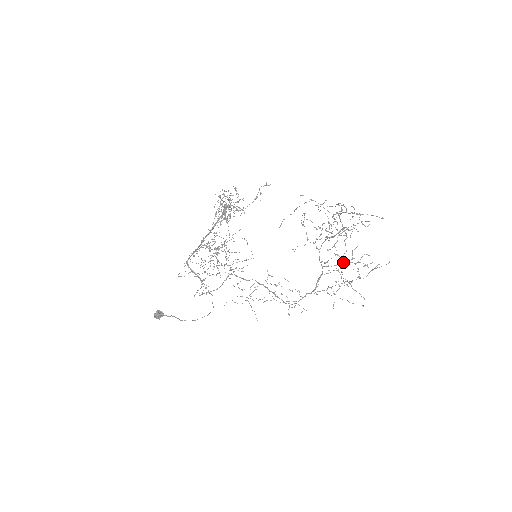
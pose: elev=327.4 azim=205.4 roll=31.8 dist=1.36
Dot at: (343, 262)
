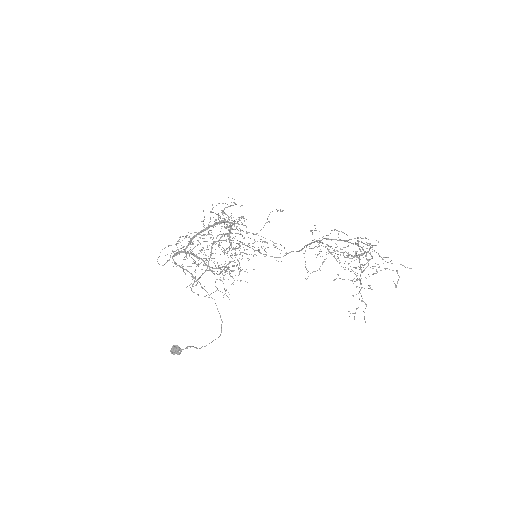
Dot at: occluded
